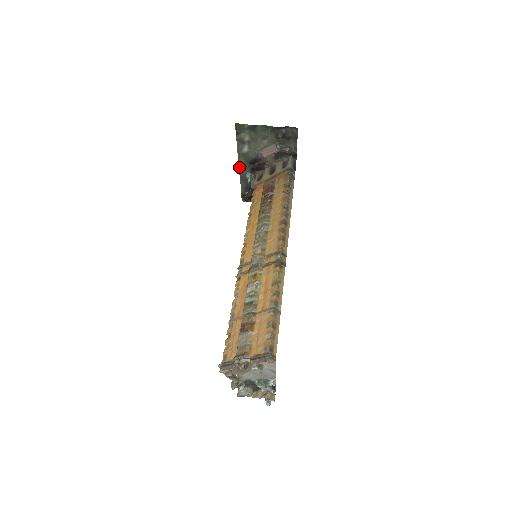
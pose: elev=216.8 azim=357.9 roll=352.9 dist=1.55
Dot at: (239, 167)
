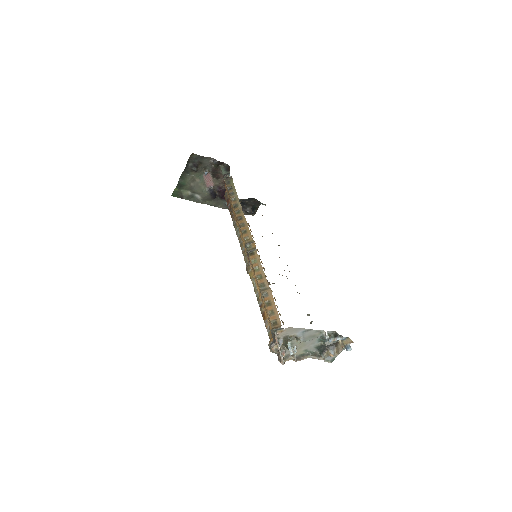
Dot at: occluded
